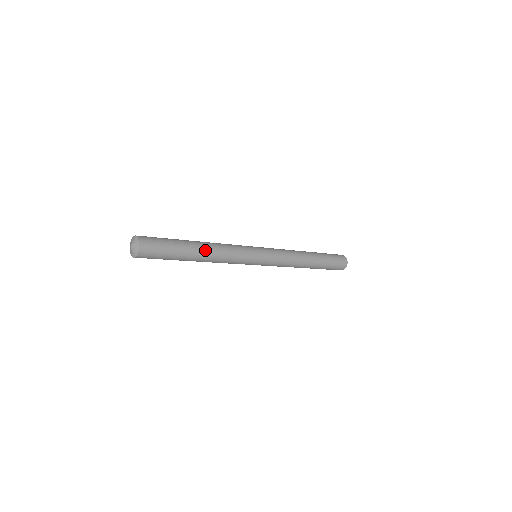
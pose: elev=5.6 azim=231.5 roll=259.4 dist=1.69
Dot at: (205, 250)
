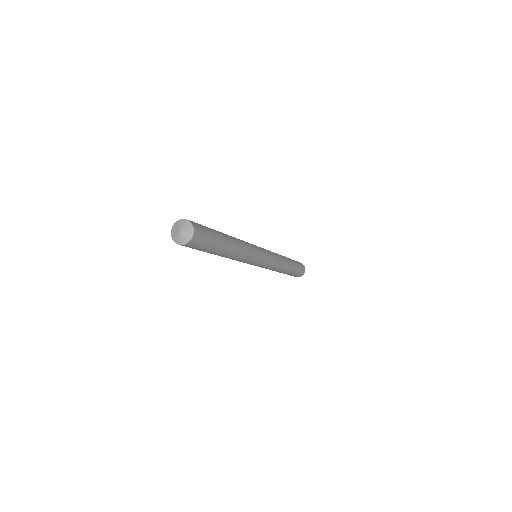
Dot at: (233, 240)
